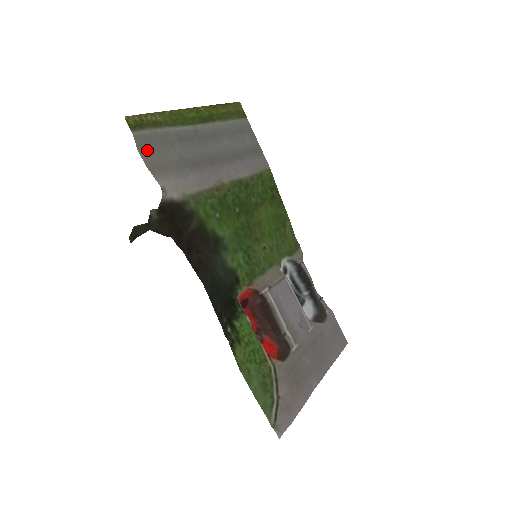
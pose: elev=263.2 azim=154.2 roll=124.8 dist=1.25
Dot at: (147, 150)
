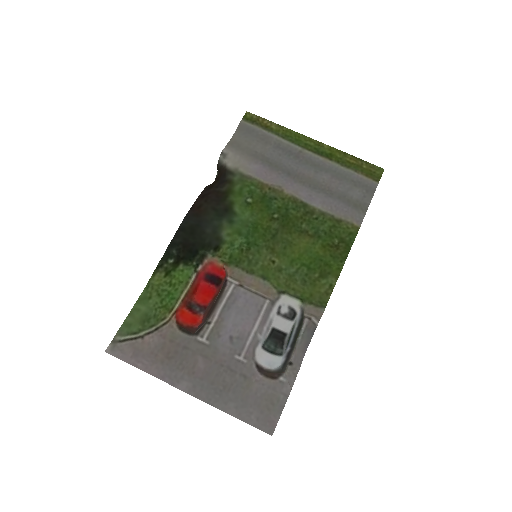
Dot at: (242, 134)
